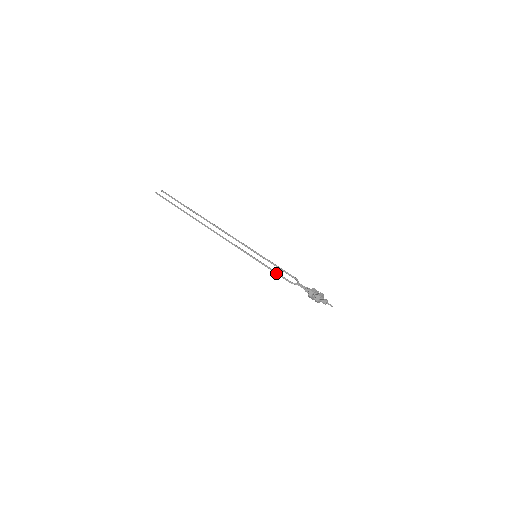
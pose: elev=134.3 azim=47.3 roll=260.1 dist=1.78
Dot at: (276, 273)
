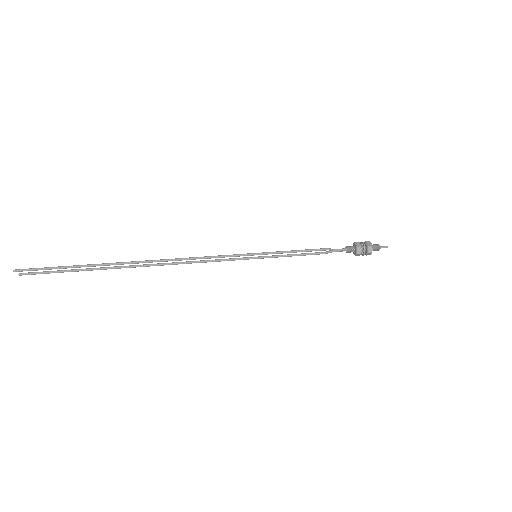
Dot at: (301, 250)
